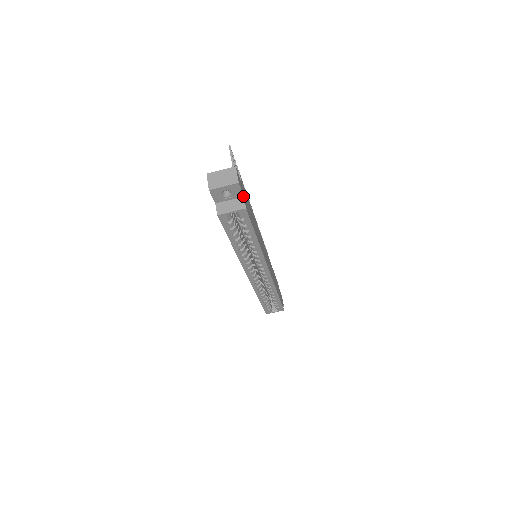
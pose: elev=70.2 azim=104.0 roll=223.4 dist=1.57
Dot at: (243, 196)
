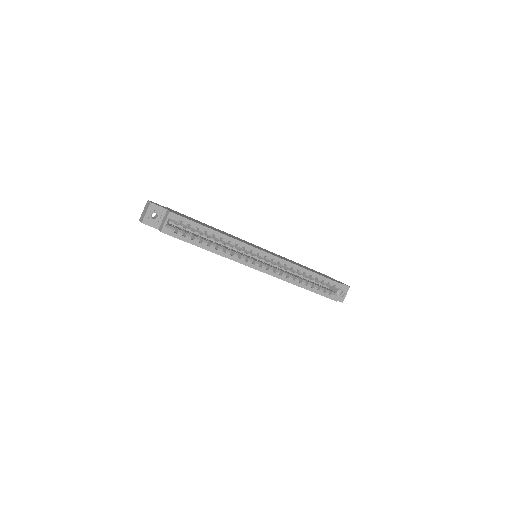
Dot at: (167, 210)
